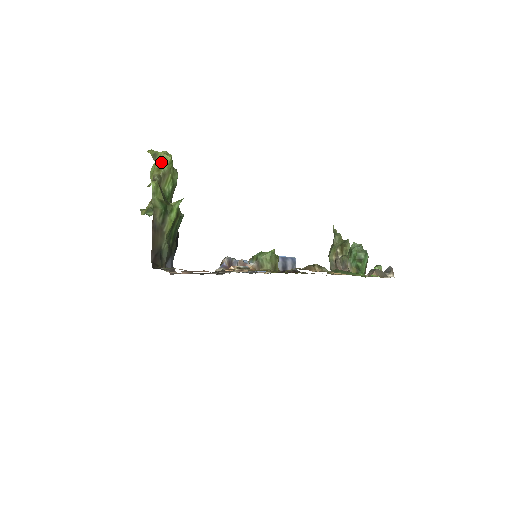
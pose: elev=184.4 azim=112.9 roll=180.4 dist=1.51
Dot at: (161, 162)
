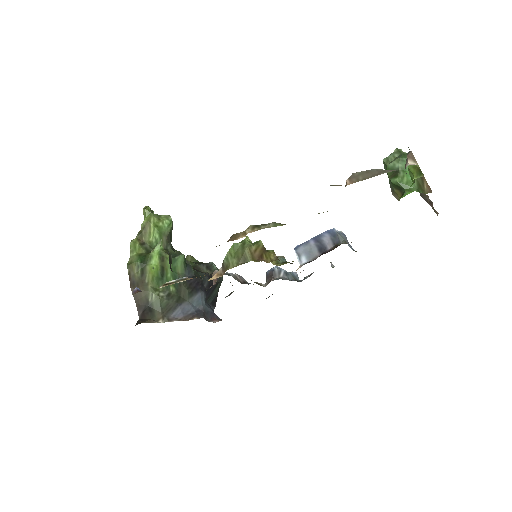
Dot at: (144, 218)
